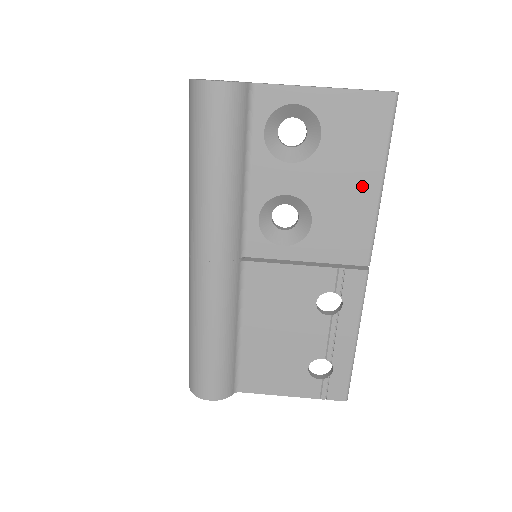
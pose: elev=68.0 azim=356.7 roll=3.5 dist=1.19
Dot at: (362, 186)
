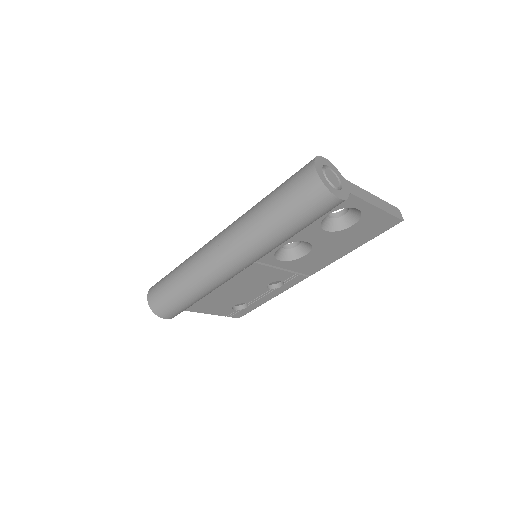
Dot at: (346, 248)
